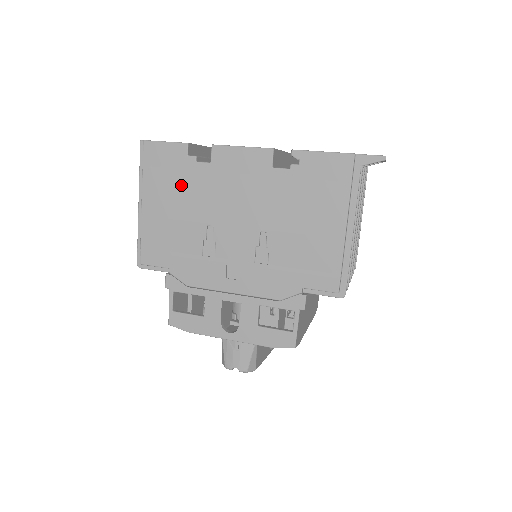
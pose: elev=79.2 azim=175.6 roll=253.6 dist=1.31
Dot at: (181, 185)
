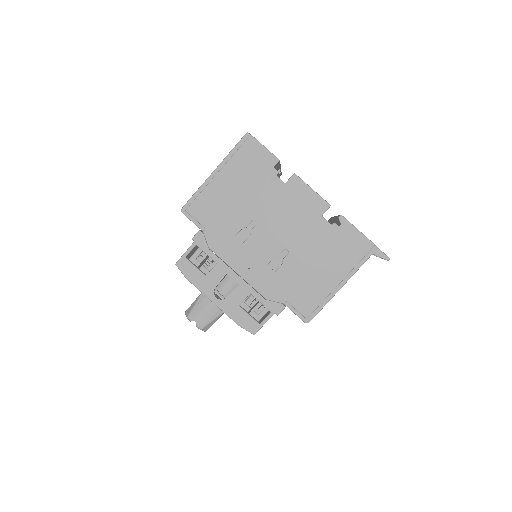
Dot at: (255, 182)
